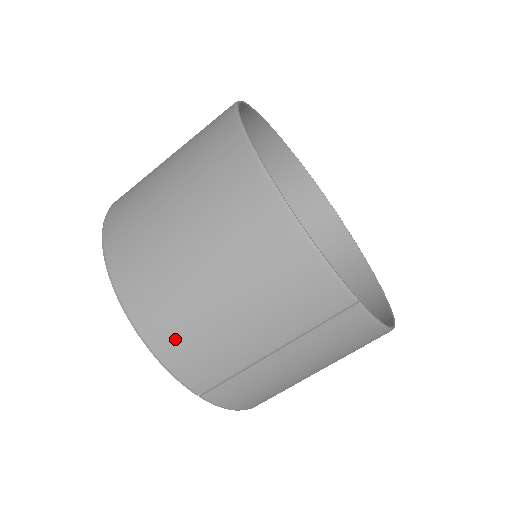
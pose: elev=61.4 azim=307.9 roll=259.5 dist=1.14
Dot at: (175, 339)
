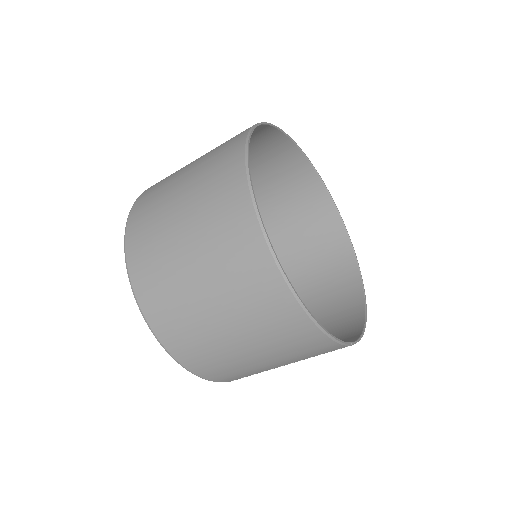
Dot at: (214, 370)
